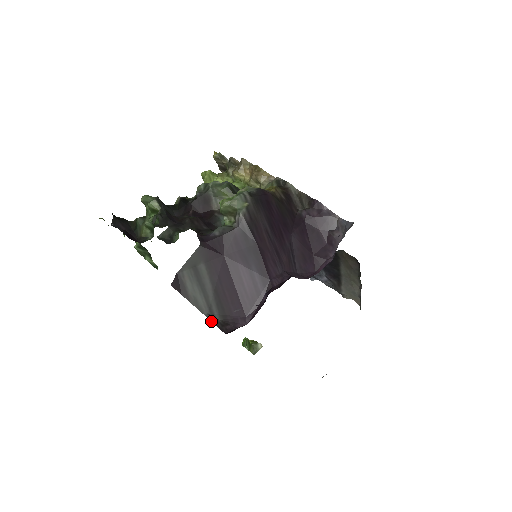
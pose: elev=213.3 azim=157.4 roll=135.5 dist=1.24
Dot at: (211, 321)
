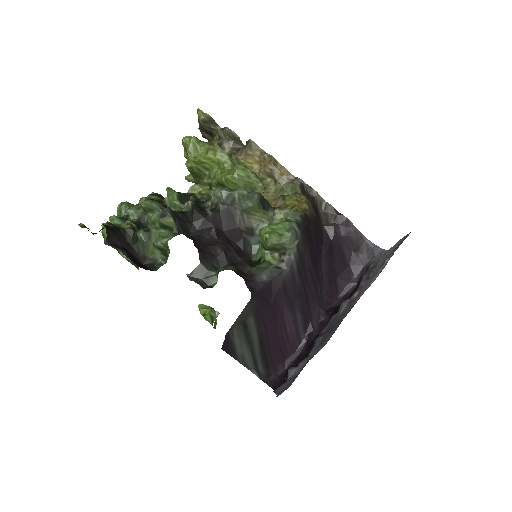
Dot at: (258, 377)
